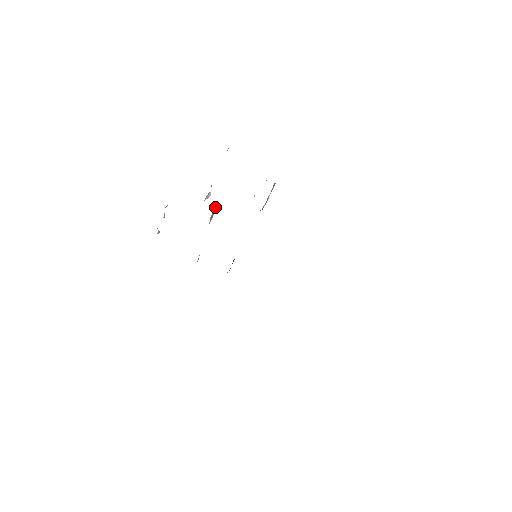
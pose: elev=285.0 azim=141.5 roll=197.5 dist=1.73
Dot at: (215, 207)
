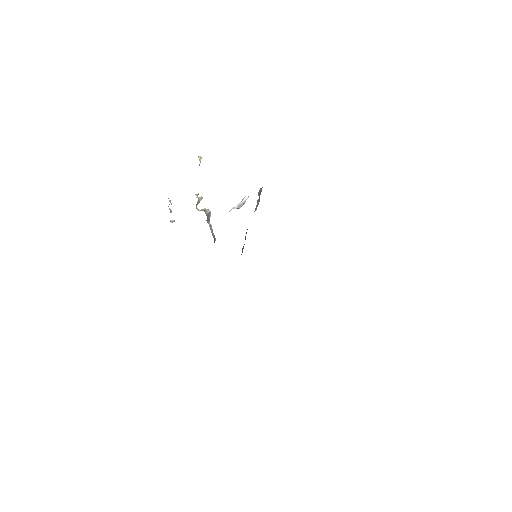
Dot at: (208, 212)
